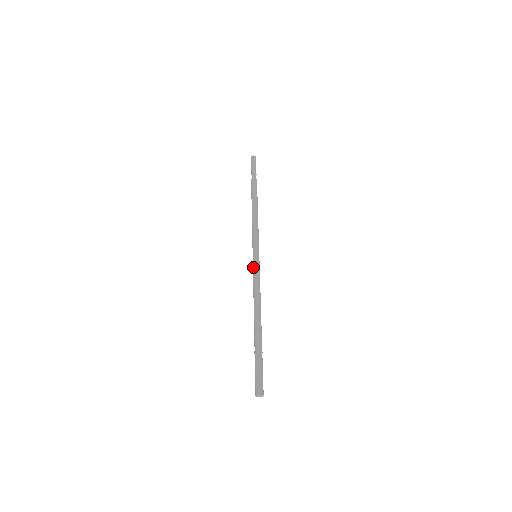
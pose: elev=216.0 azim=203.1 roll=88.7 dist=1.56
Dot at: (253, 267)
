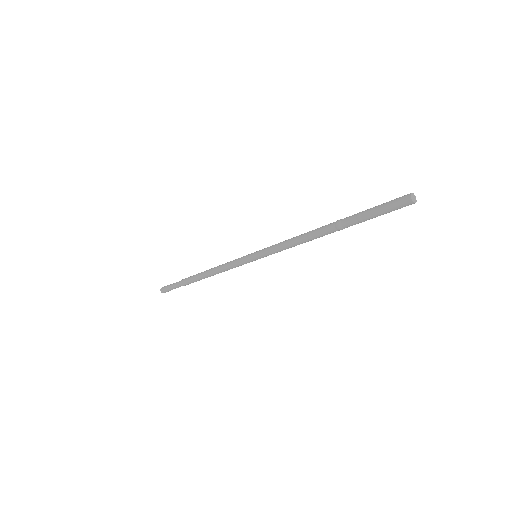
Dot at: (265, 252)
